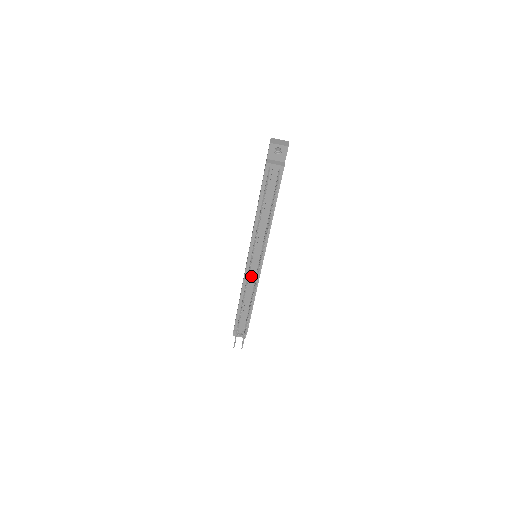
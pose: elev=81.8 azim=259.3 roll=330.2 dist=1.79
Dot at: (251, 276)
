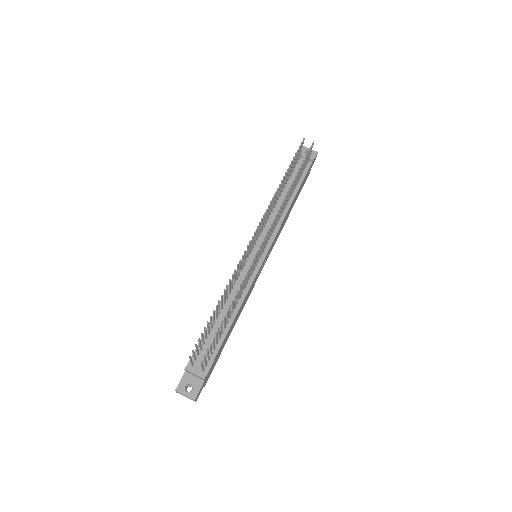
Dot at: (245, 272)
